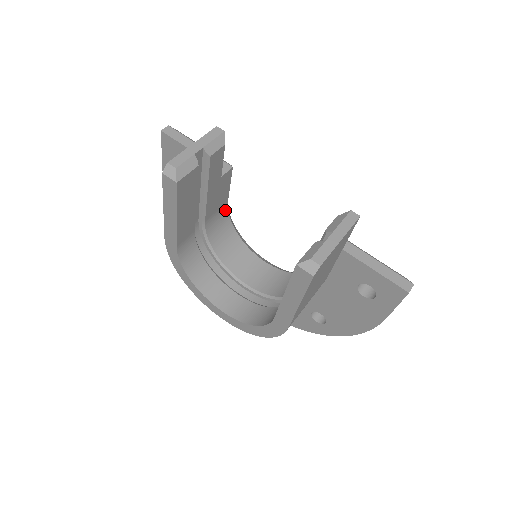
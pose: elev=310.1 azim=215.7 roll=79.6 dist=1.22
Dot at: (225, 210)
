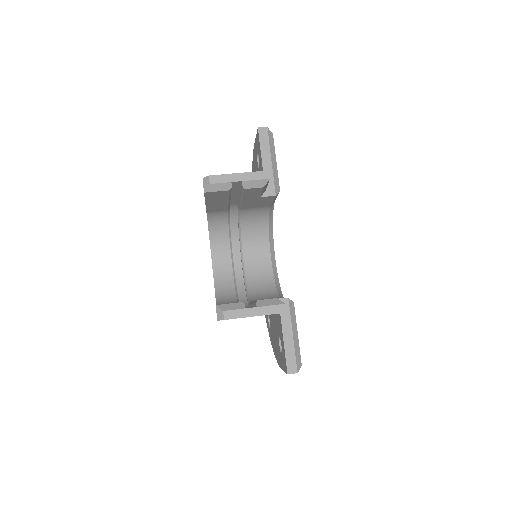
Dot at: (266, 209)
